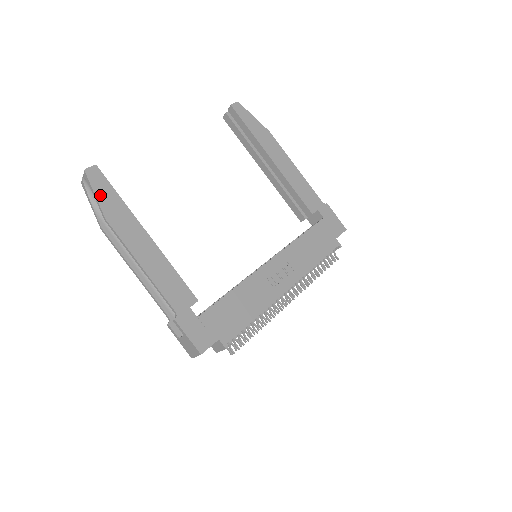
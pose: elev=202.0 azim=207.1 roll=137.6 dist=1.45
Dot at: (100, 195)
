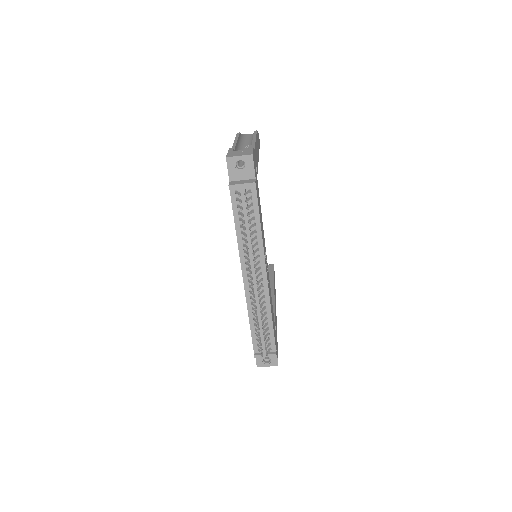
Dot at: (258, 135)
